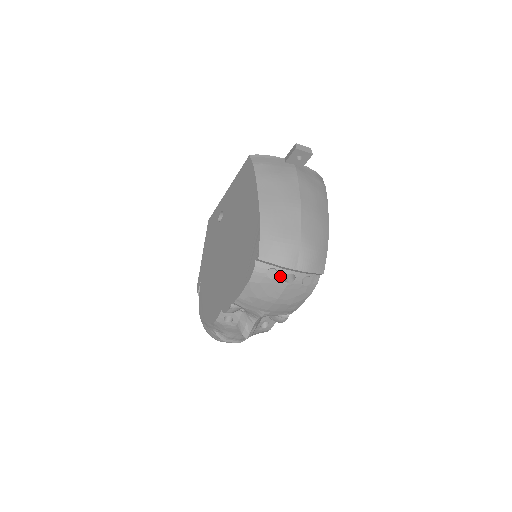
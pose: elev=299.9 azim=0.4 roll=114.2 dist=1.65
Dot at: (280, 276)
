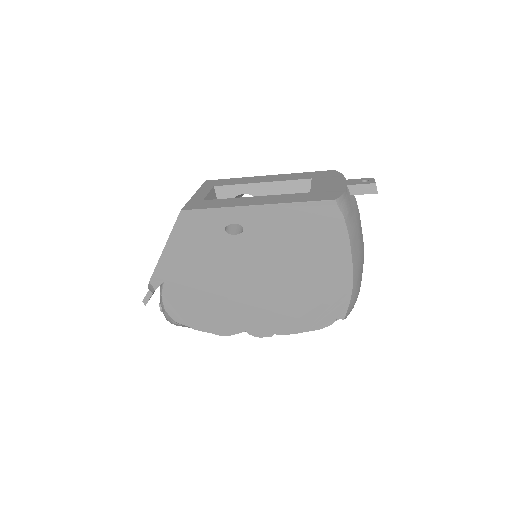
Dot at: occluded
